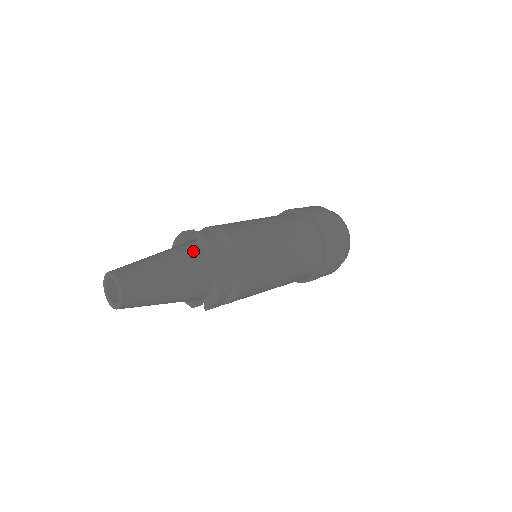
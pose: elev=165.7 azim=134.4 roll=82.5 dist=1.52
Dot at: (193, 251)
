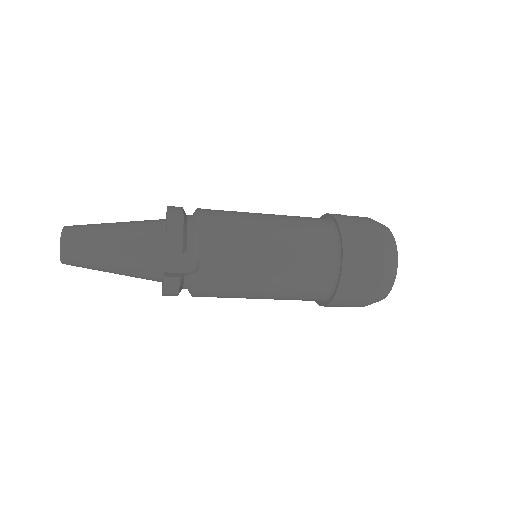
Dot at: occluded
